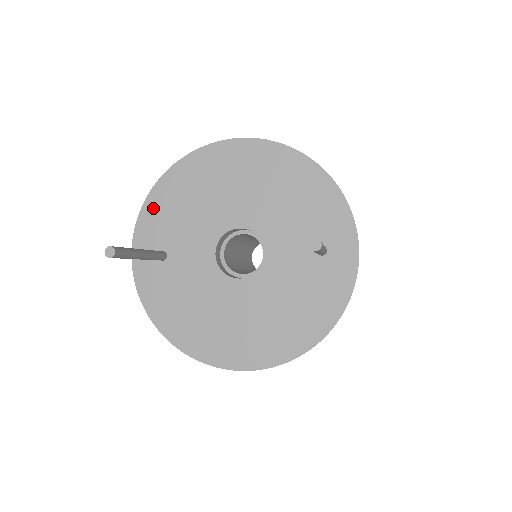
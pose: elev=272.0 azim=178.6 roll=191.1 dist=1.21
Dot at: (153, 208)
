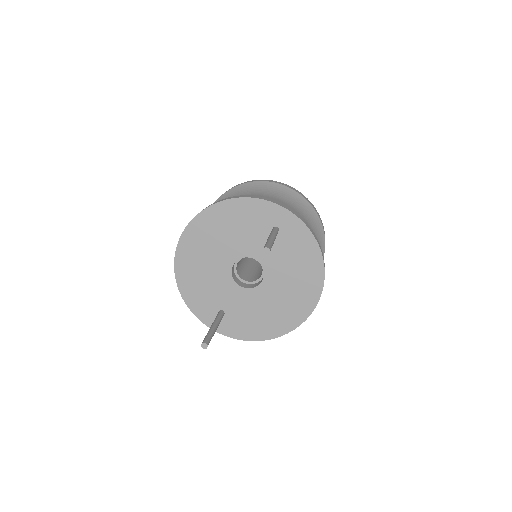
Dot at: (192, 301)
